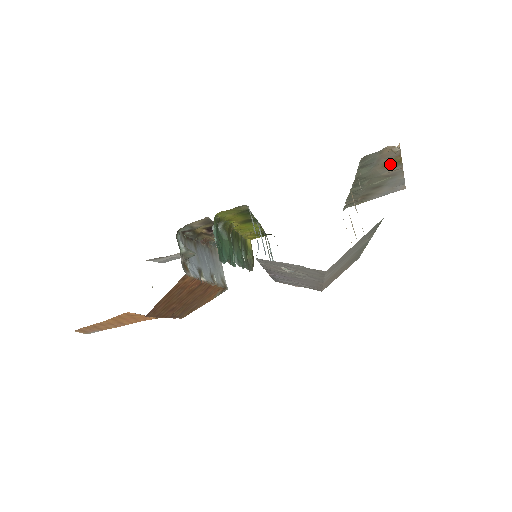
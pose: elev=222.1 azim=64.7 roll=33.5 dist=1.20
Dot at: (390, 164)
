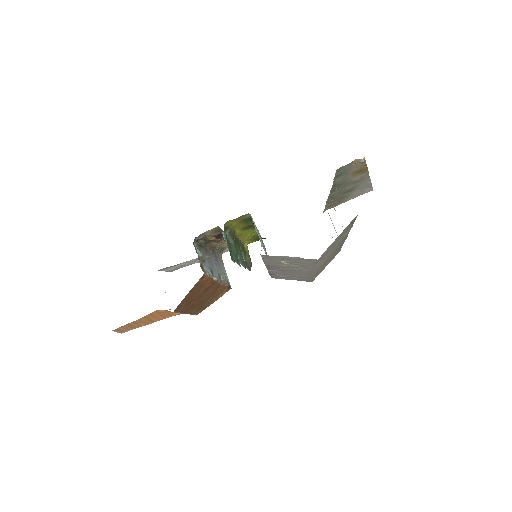
Dot at: (359, 172)
